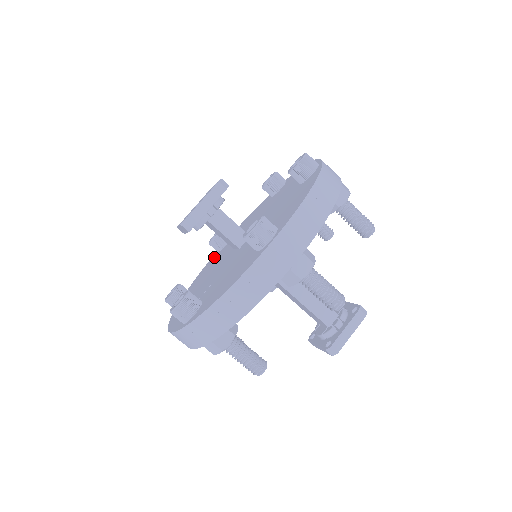
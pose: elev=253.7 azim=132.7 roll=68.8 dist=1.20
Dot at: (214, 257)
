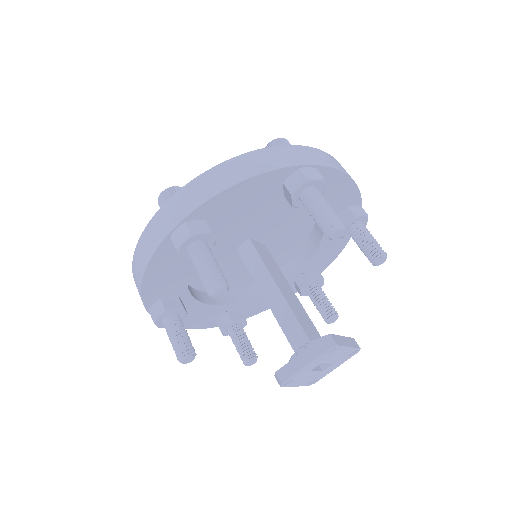
Dot at: occluded
